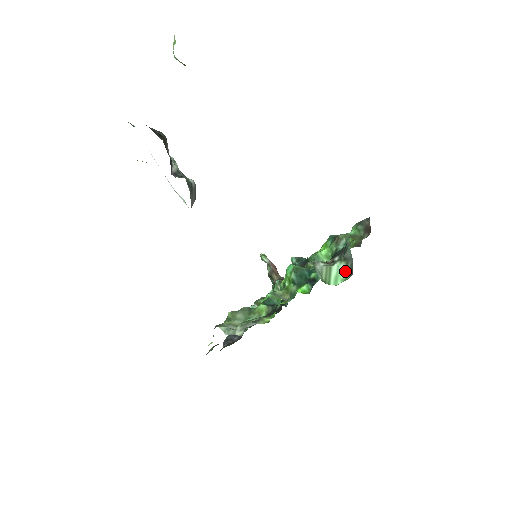
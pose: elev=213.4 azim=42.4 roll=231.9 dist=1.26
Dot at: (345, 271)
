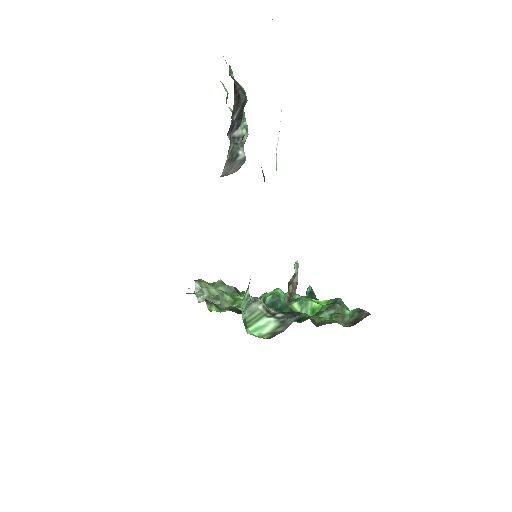
Dot at: (270, 331)
